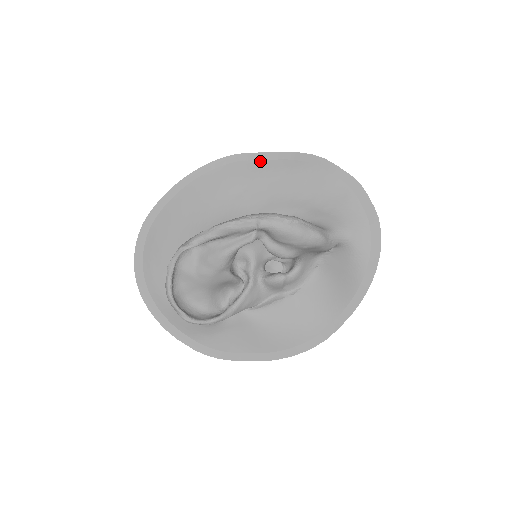
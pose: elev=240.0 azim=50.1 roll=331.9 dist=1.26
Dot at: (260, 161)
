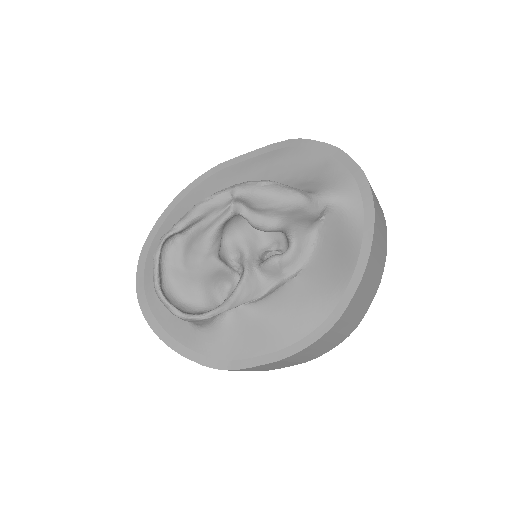
Dot at: (243, 162)
